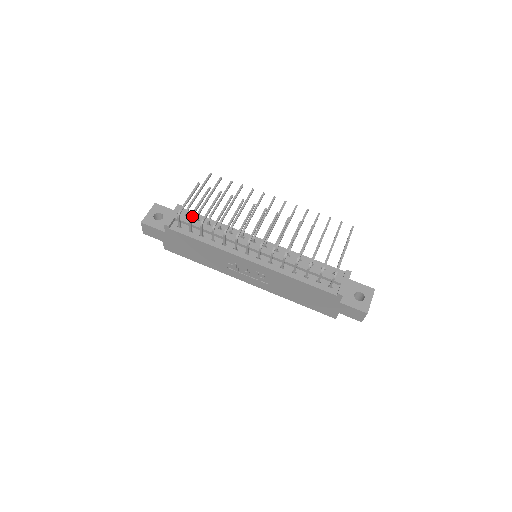
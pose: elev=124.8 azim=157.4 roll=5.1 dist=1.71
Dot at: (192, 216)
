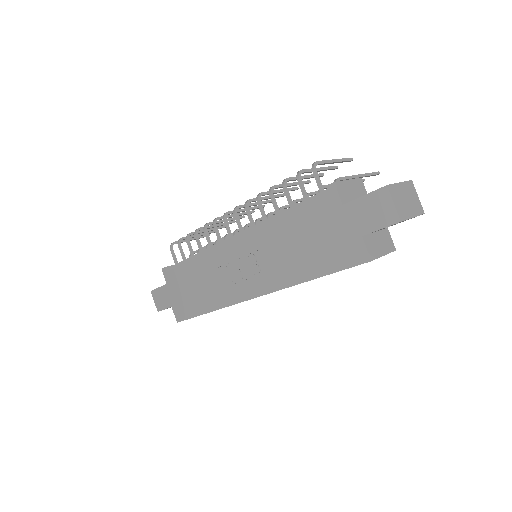
Dot at: (181, 239)
